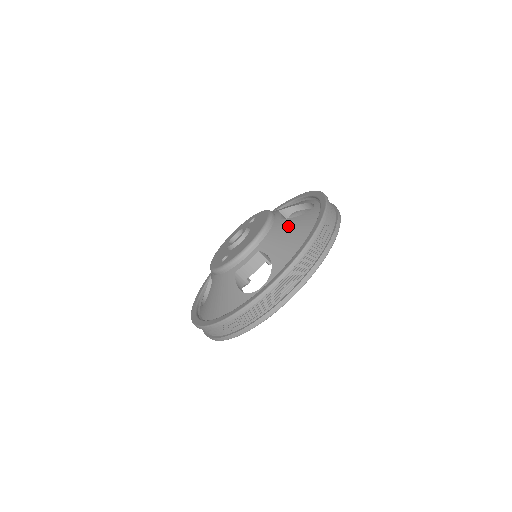
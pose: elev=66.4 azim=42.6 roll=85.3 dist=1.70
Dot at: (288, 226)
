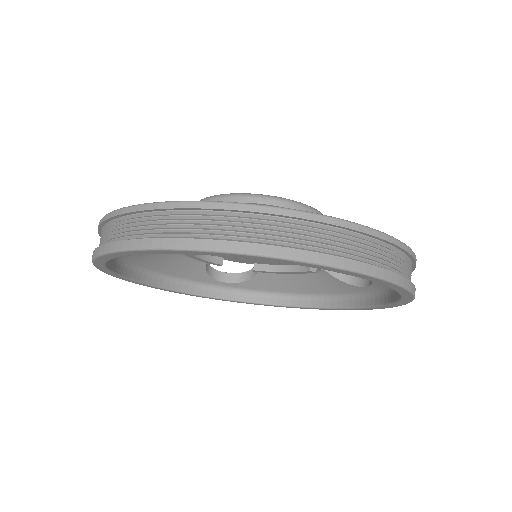
Dot at: occluded
